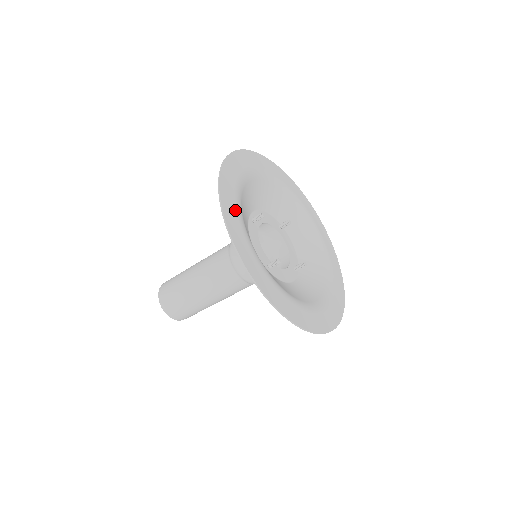
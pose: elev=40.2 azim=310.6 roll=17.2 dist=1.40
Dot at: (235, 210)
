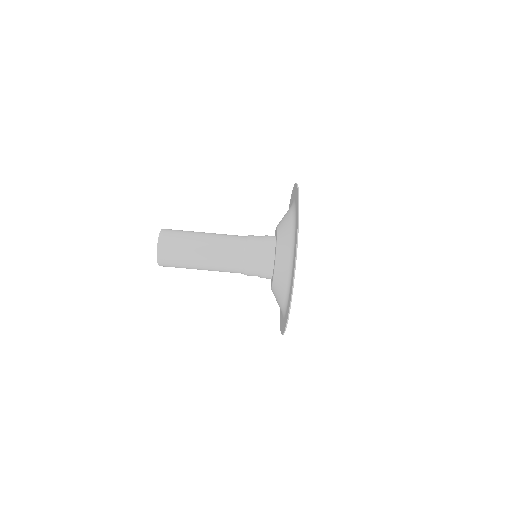
Dot at: occluded
